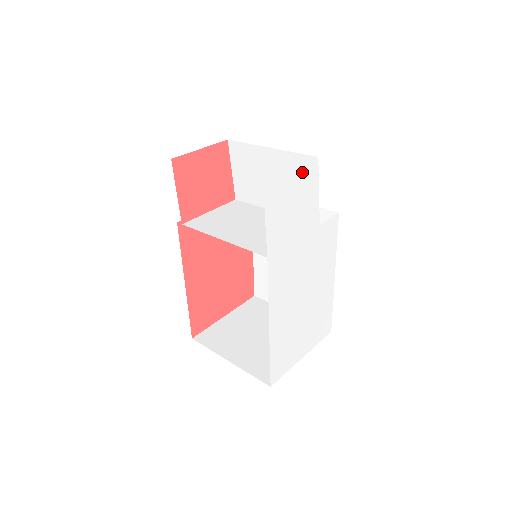
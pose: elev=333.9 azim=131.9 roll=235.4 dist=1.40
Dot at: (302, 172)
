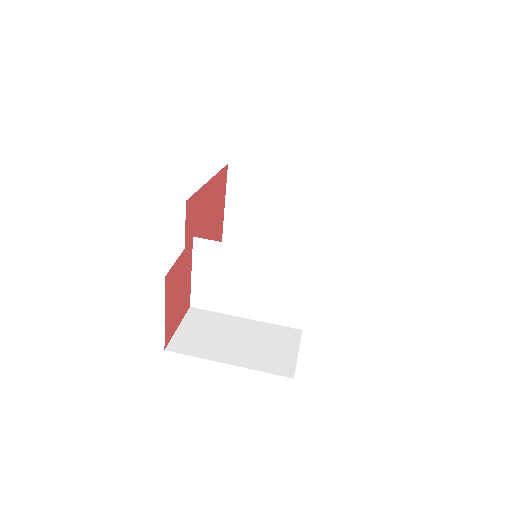
Dot at: occluded
